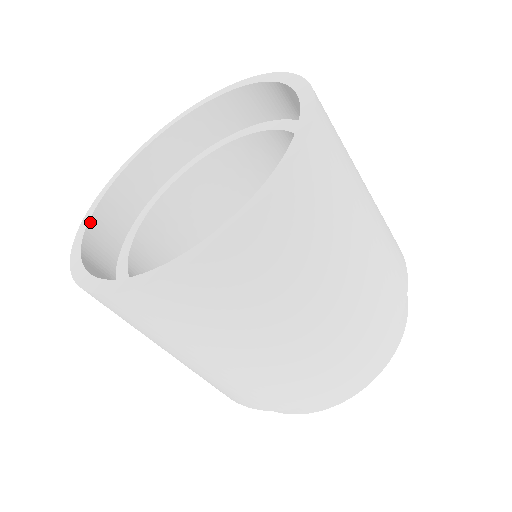
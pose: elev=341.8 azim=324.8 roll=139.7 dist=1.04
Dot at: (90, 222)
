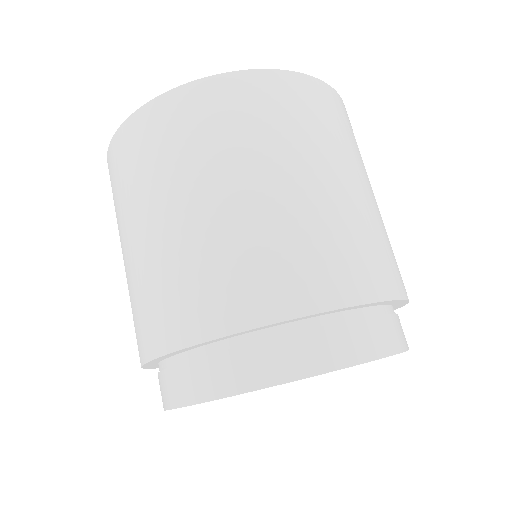
Dot at: occluded
